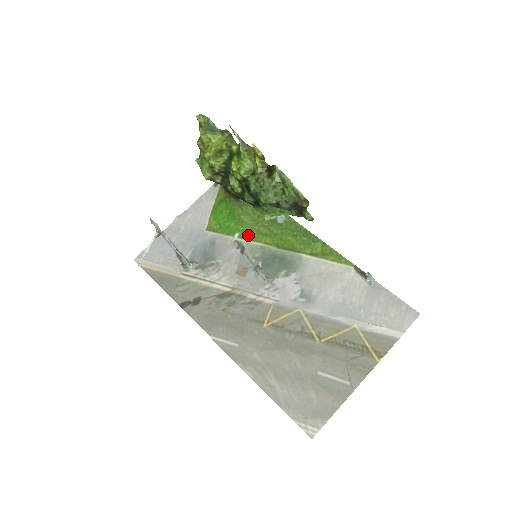
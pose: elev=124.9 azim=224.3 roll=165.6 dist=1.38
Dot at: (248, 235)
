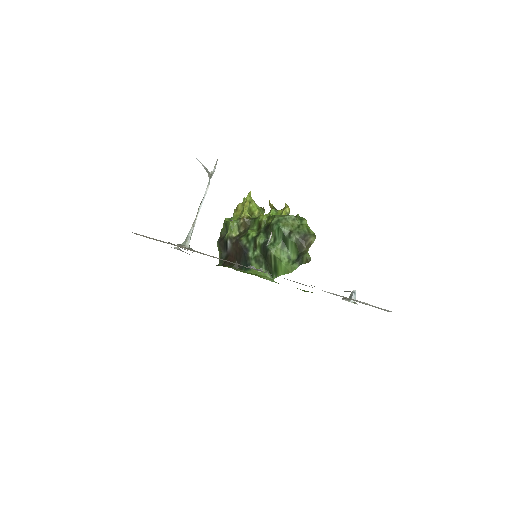
Dot at: occluded
